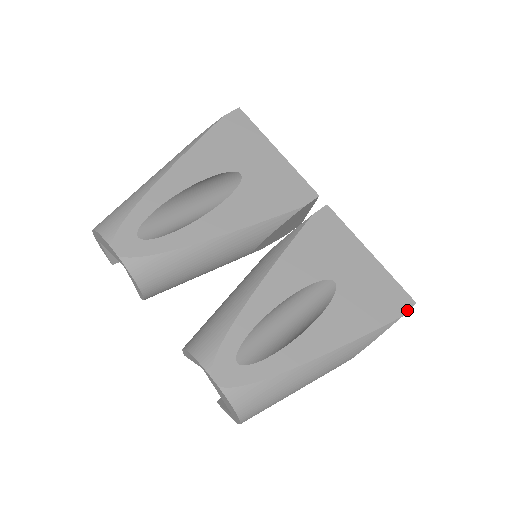
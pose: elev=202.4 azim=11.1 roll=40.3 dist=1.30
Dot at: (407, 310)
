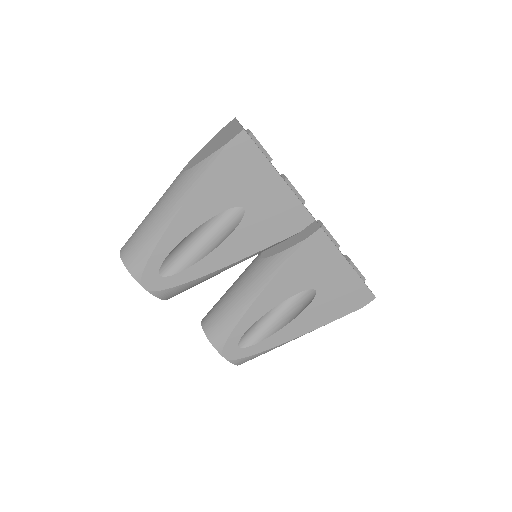
Dot at: (367, 303)
